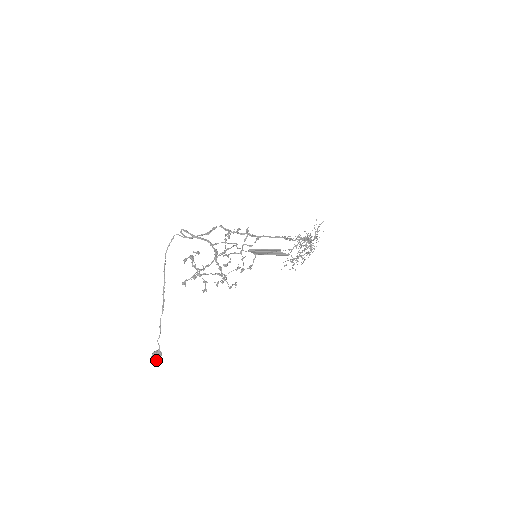
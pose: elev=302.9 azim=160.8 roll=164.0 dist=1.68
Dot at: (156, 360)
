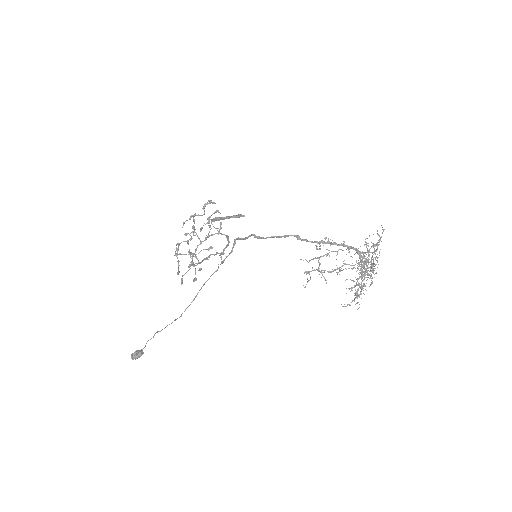
Dot at: (132, 356)
